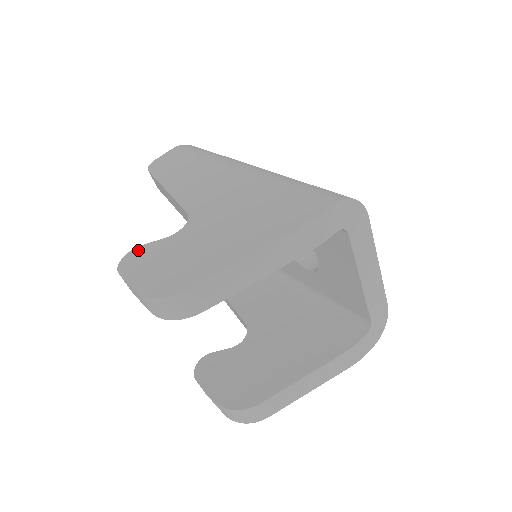
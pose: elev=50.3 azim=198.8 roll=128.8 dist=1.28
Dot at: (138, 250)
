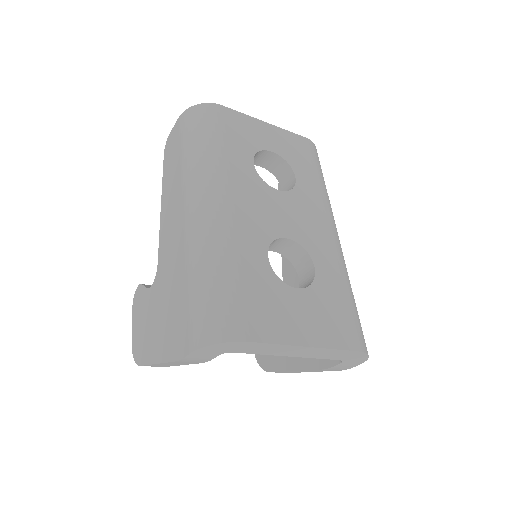
Dot at: (139, 289)
